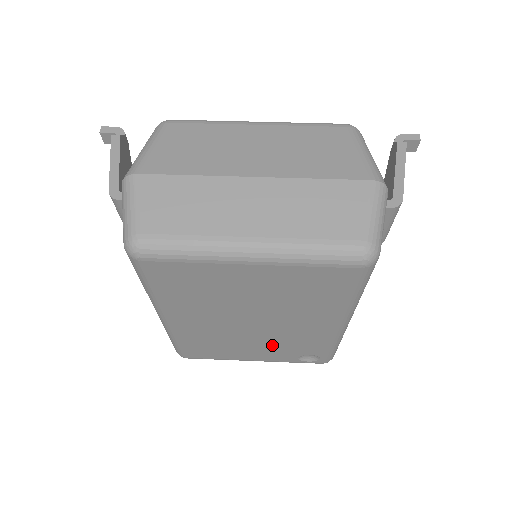
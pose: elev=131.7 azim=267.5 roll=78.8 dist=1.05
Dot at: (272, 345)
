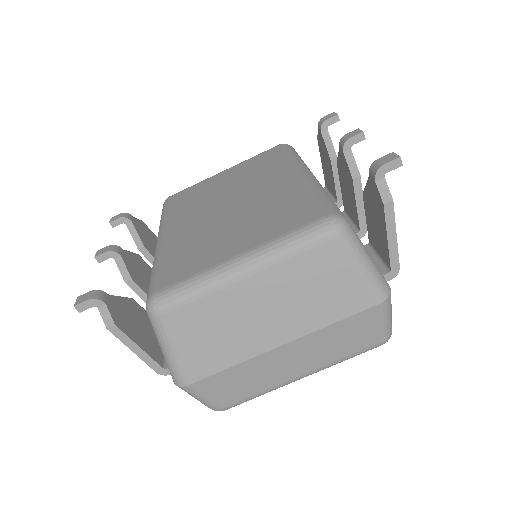
Dot at: occluded
